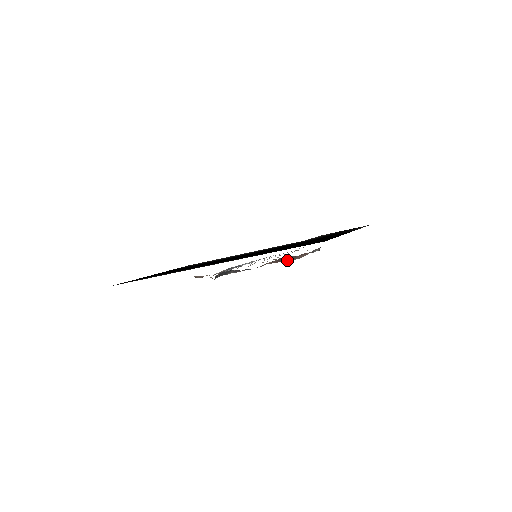
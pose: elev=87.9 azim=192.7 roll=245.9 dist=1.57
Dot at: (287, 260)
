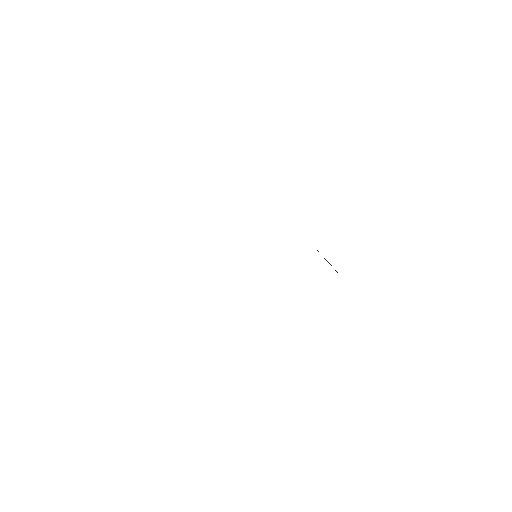
Dot at: occluded
